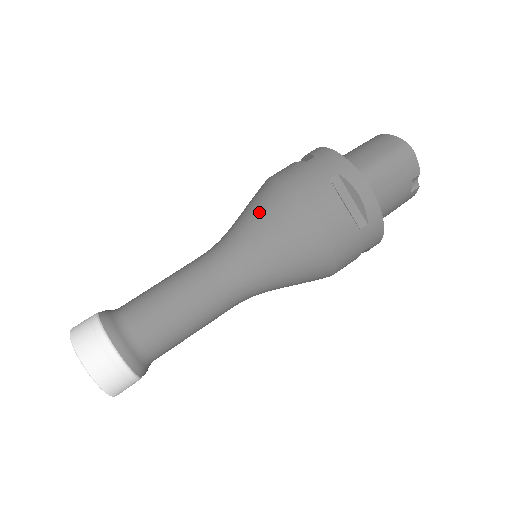
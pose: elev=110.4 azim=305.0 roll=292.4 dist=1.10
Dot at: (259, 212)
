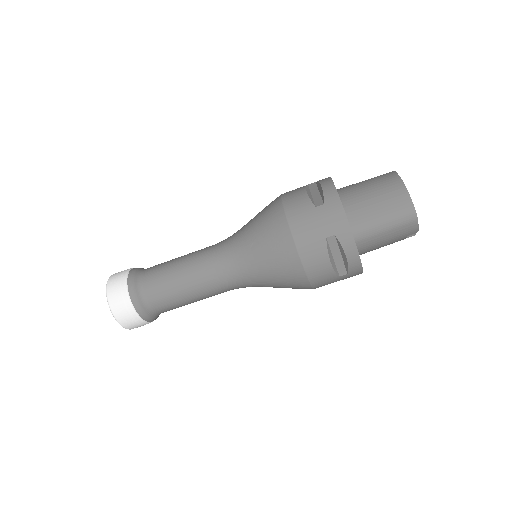
Dot at: (262, 241)
